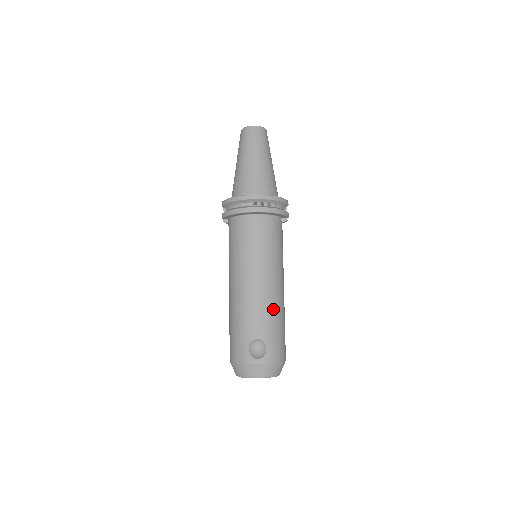
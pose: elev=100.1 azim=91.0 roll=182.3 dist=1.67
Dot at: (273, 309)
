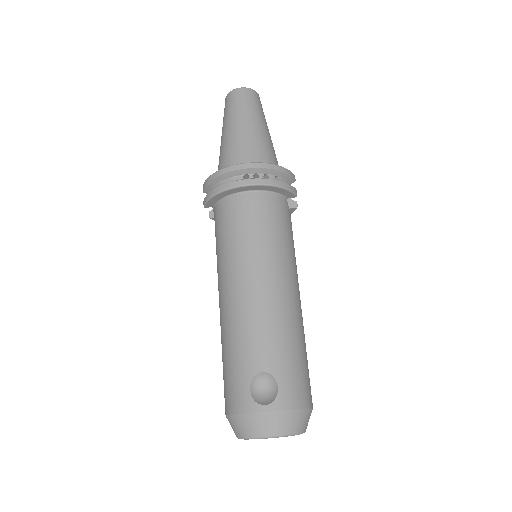
Dot at: (284, 325)
